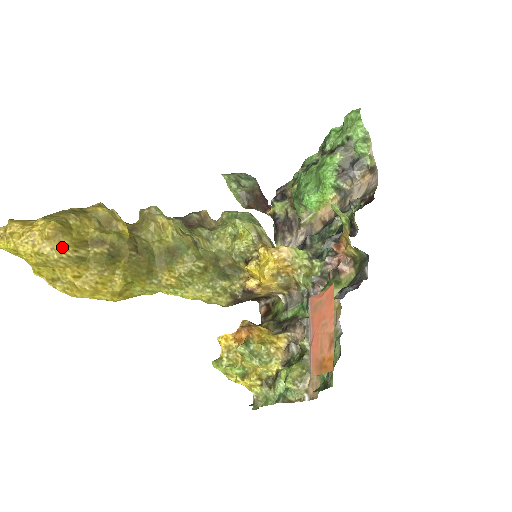
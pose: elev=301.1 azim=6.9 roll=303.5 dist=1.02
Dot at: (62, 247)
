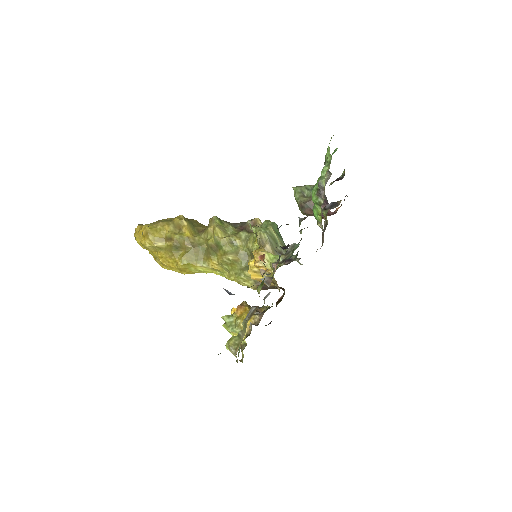
Dot at: (149, 241)
